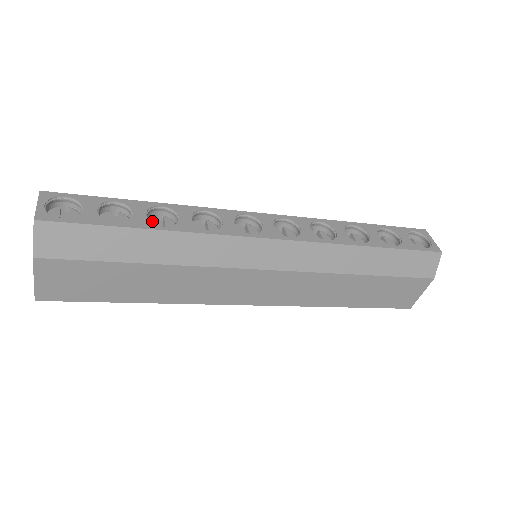
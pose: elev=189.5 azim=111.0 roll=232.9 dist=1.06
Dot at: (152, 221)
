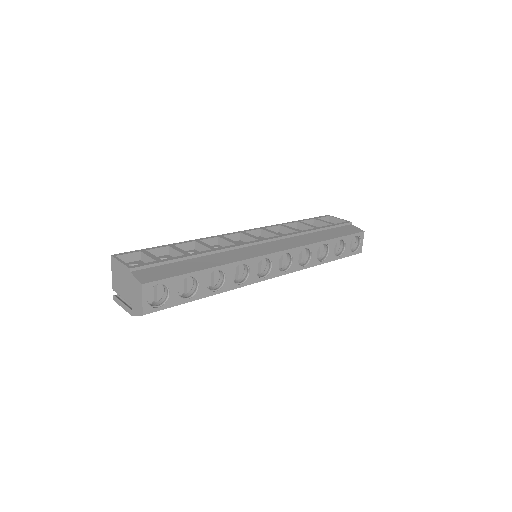
Dot at: occluded
